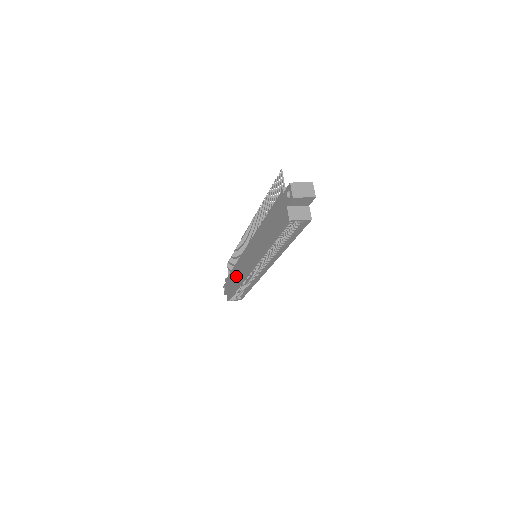
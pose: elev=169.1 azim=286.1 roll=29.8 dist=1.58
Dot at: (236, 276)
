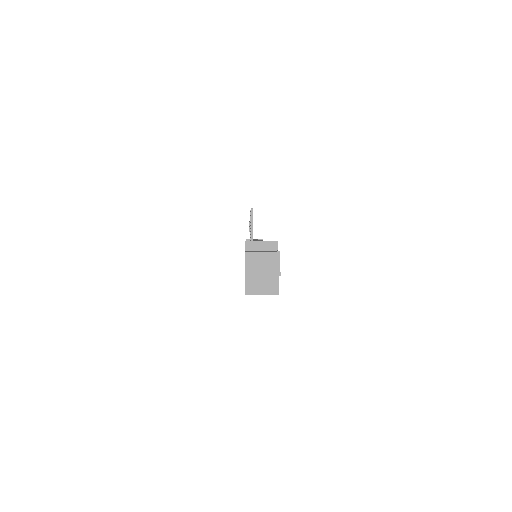
Dot at: occluded
